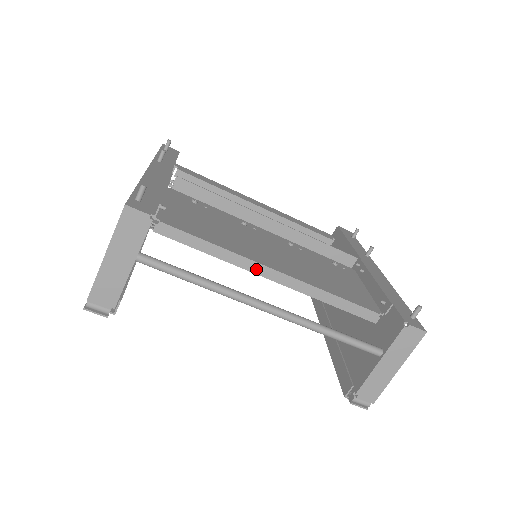
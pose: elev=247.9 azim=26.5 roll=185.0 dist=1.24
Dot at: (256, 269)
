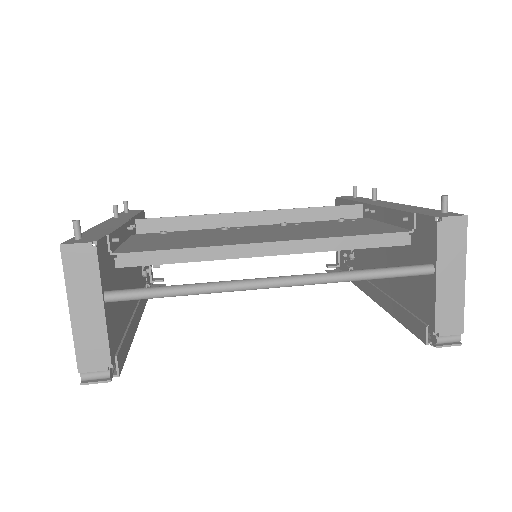
Dot at: (244, 252)
